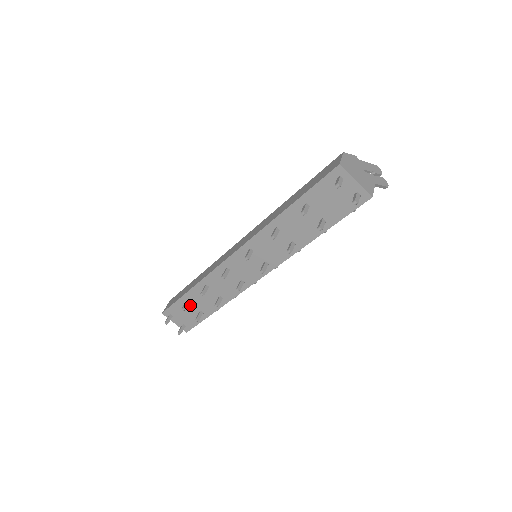
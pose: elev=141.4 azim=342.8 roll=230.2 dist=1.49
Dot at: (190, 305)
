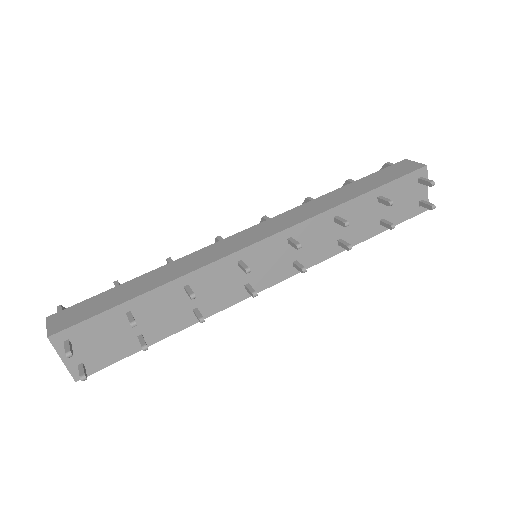
Dot at: (128, 321)
